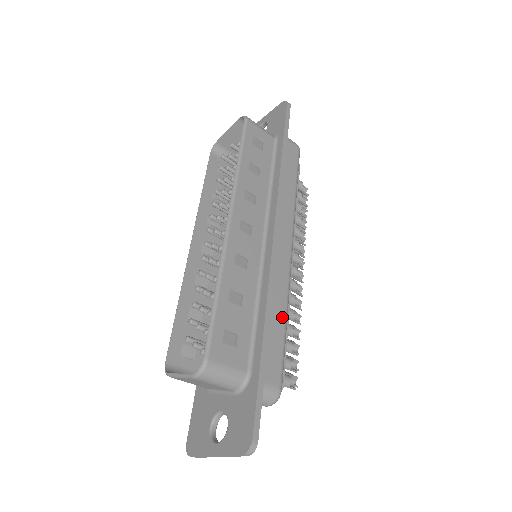
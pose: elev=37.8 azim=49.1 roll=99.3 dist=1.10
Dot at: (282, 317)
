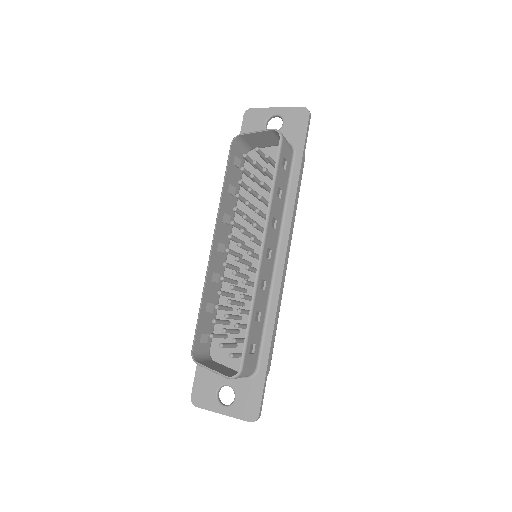
Dot at: (277, 321)
